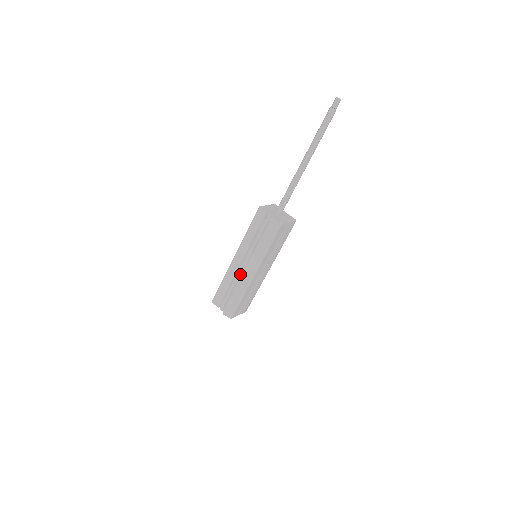
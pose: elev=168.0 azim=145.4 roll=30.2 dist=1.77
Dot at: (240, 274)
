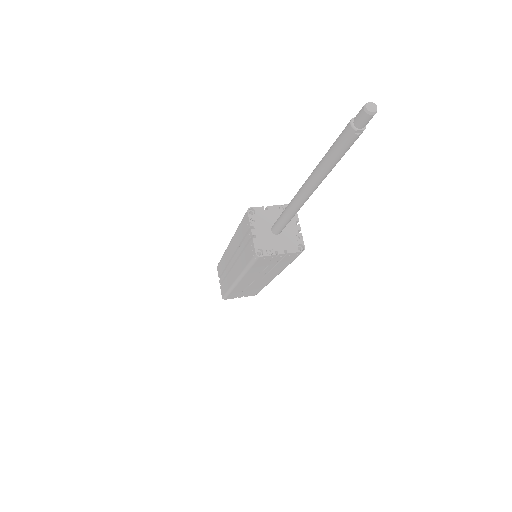
Dot at: (230, 267)
